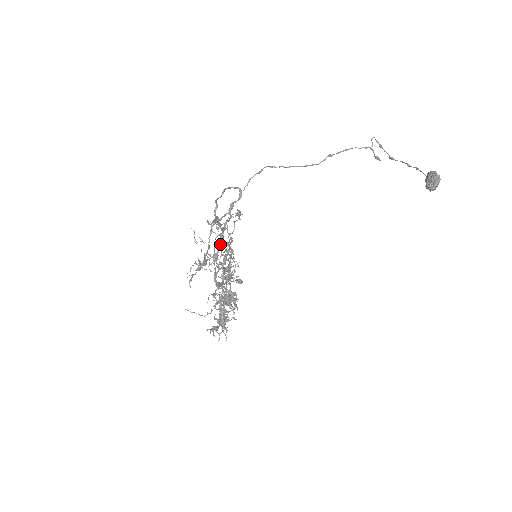
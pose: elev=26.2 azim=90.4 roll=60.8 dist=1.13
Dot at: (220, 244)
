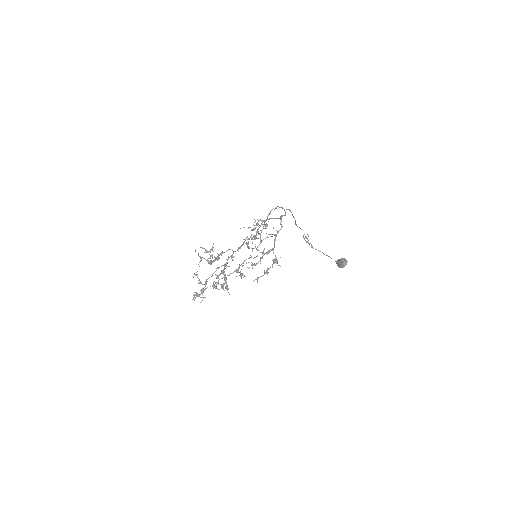
Dot at: occluded
